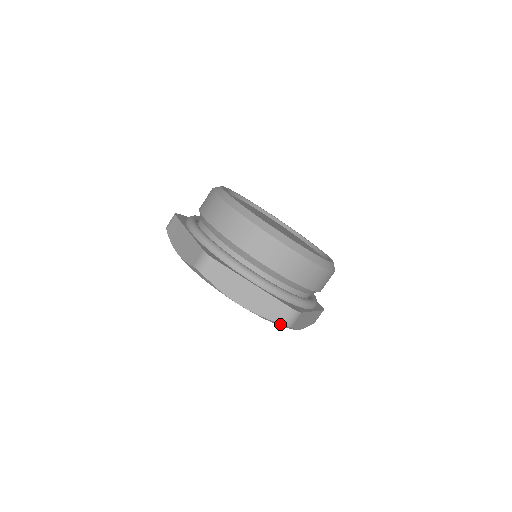
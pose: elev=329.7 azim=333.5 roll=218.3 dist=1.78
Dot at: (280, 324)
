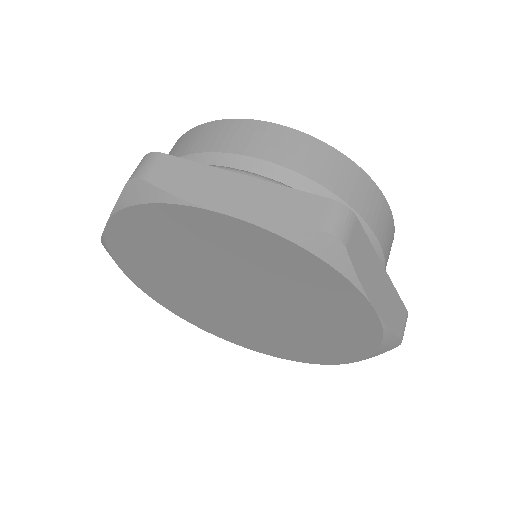
Dot at: (319, 239)
